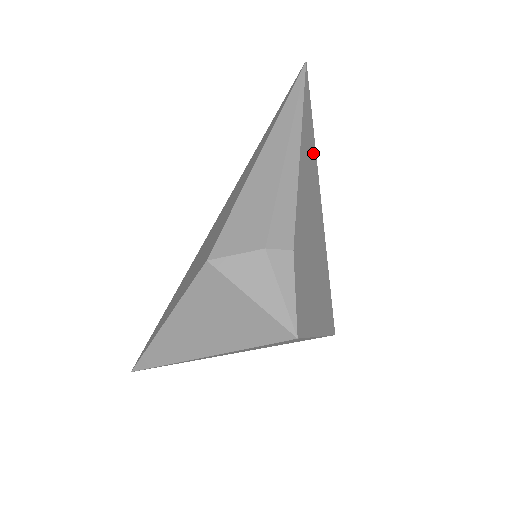
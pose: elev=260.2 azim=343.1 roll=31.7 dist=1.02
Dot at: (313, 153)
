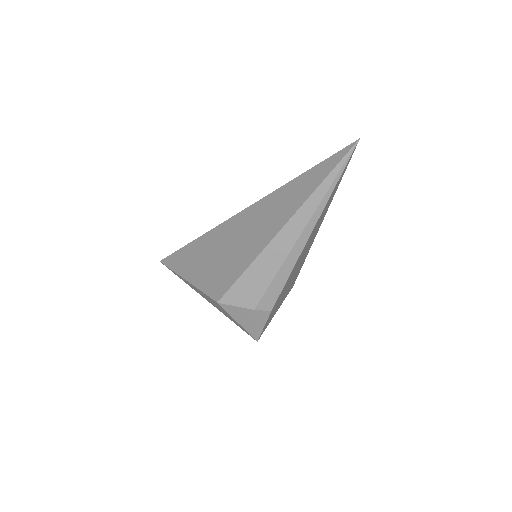
Dot at: (326, 210)
